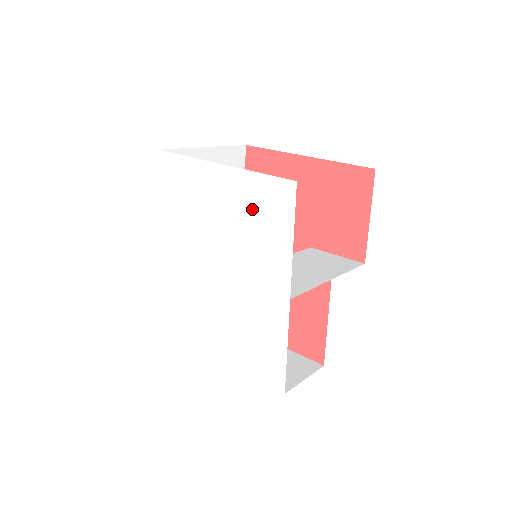
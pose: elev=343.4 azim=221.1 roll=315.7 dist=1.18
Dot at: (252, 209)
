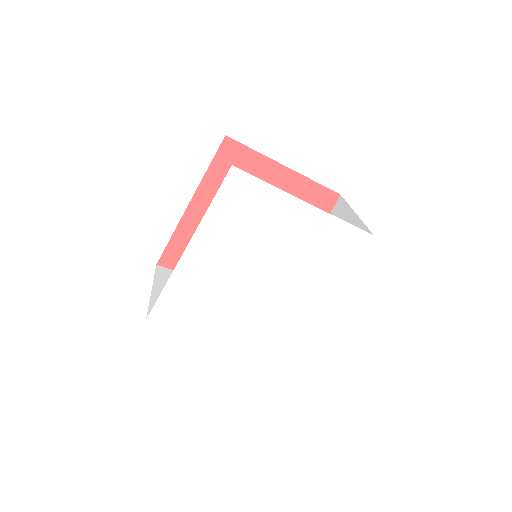
Dot at: (325, 244)
